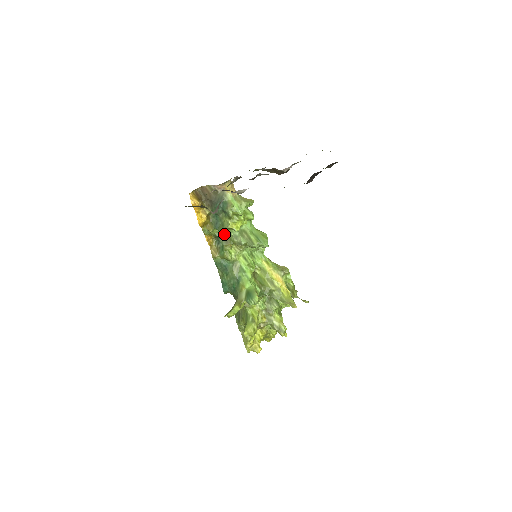
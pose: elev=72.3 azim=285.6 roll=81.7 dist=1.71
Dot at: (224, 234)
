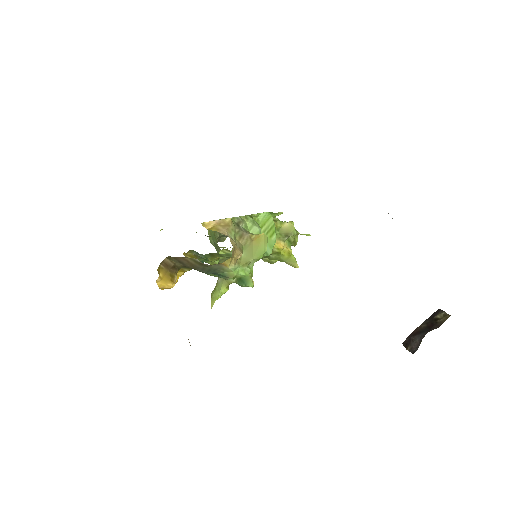
Dot at: occluded
